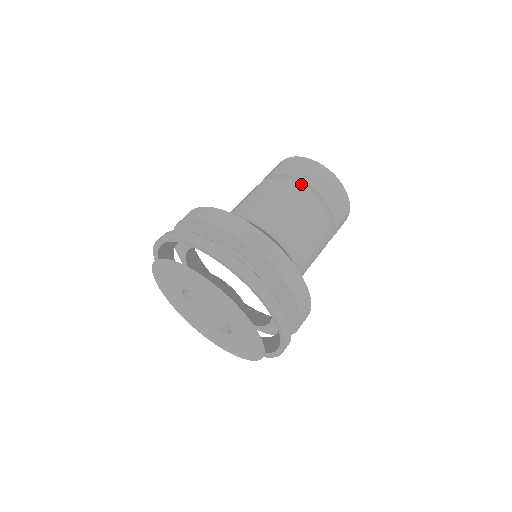
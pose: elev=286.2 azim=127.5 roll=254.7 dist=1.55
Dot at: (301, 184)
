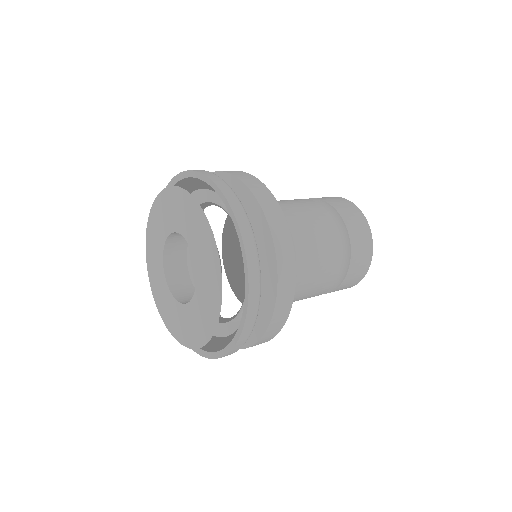
Dot at: (347, 258)
